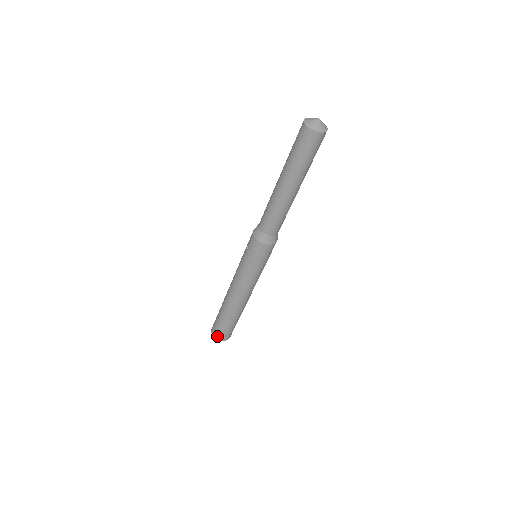
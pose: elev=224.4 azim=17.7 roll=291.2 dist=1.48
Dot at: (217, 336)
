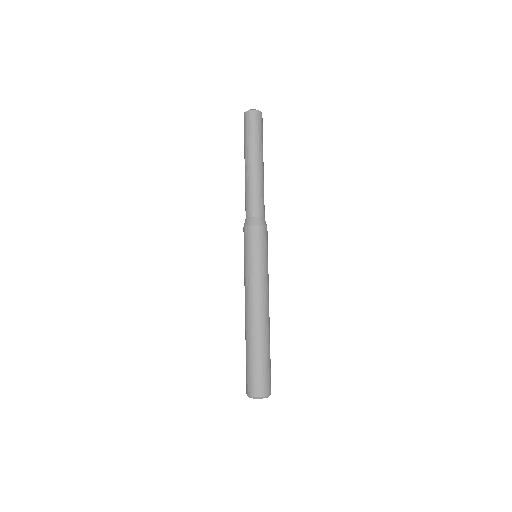
Dot at: (247, 389)
